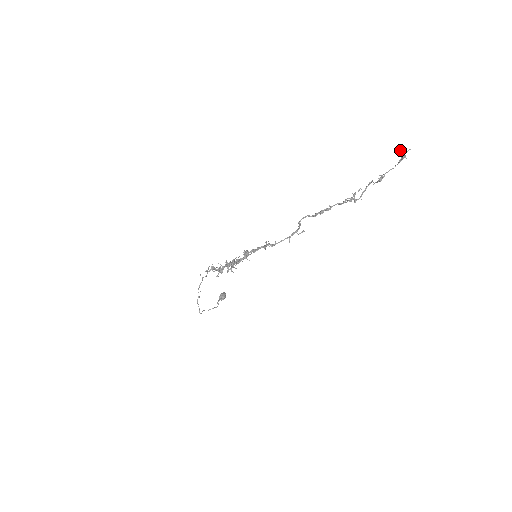
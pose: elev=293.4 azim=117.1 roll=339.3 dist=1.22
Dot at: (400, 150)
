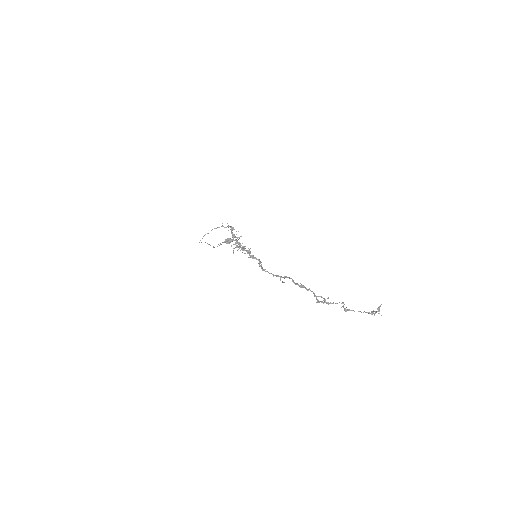
Dot at: (379, 306)
